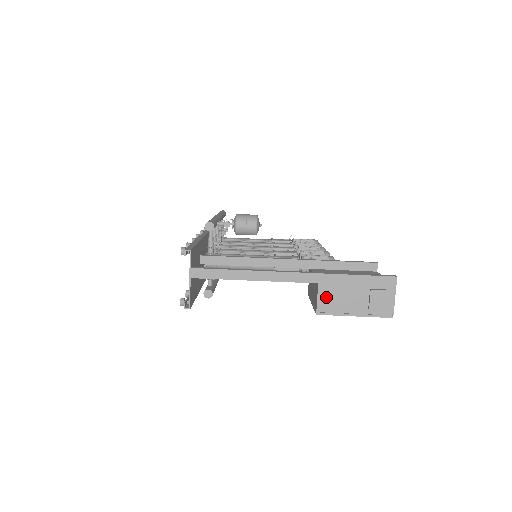
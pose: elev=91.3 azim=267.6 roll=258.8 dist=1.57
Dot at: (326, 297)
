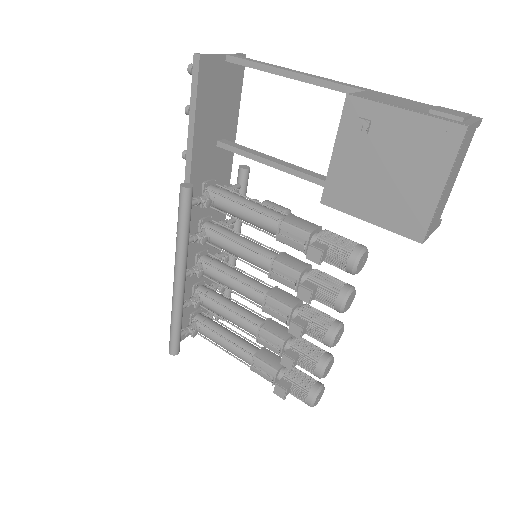
Dot at: (370, 95)
